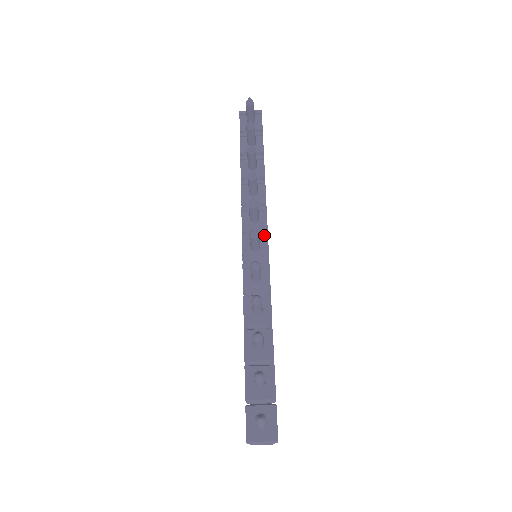
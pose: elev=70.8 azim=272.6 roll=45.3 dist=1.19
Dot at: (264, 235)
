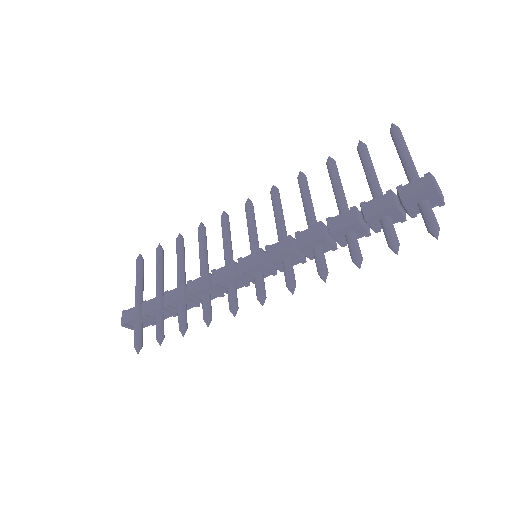
Dot at: (274, 274)
